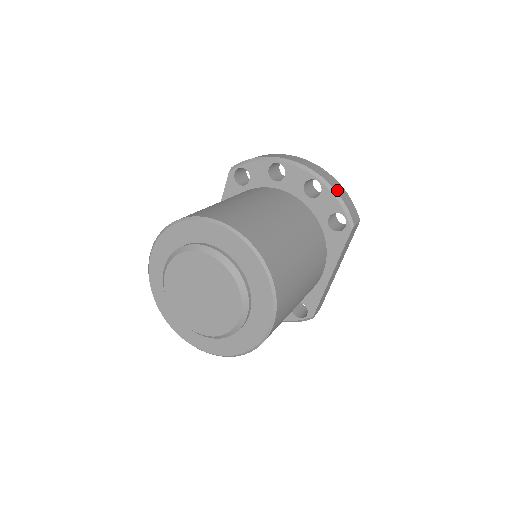
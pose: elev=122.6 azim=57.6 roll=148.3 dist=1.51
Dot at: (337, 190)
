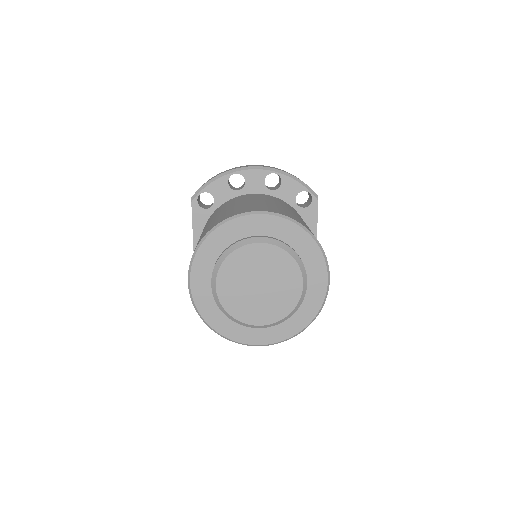
Dot at: (292, 175)
